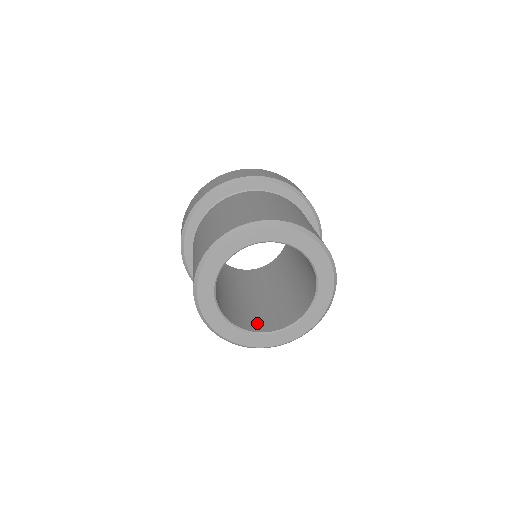
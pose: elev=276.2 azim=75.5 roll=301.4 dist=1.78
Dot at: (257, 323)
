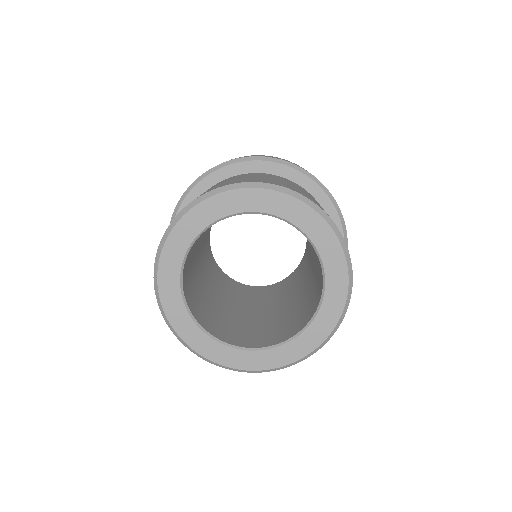
Dot at: (260, 338)
